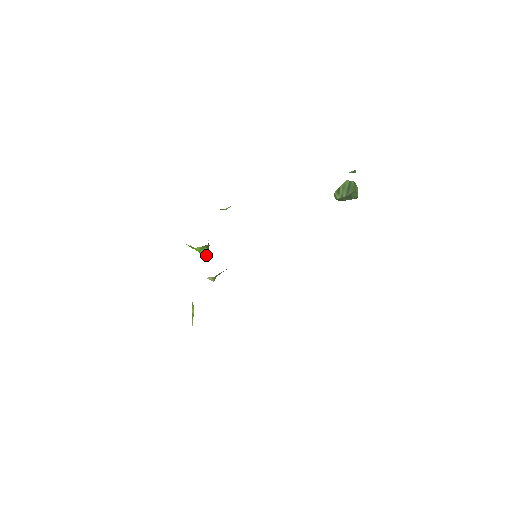
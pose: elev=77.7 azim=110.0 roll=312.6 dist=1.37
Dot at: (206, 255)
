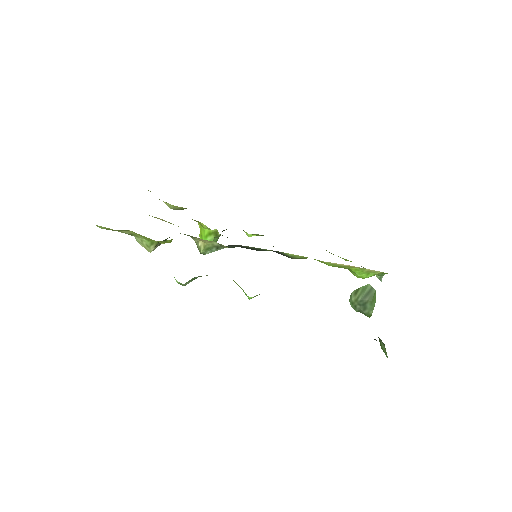
Dot at: occluded
